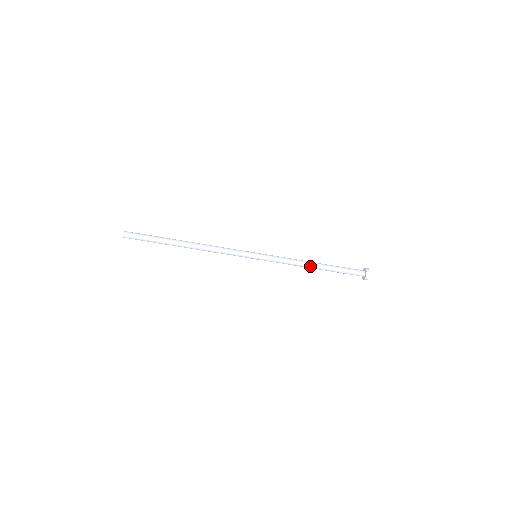
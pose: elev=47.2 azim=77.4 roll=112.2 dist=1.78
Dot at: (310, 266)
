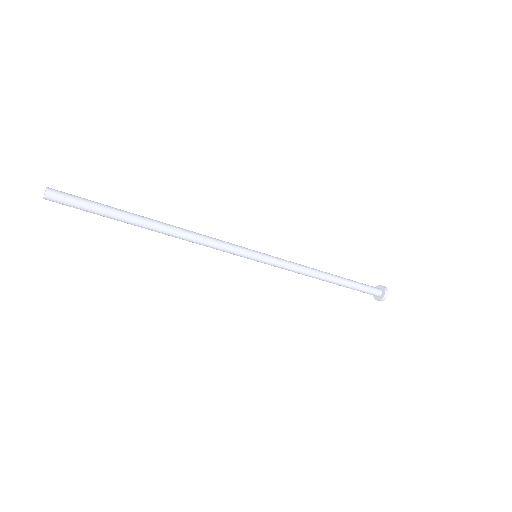
Dot at: (323, 277)
